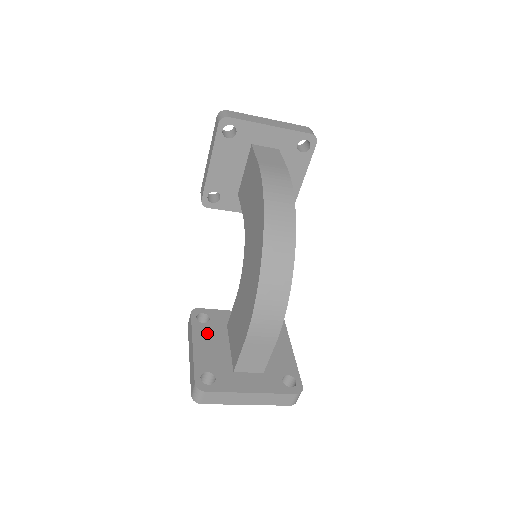
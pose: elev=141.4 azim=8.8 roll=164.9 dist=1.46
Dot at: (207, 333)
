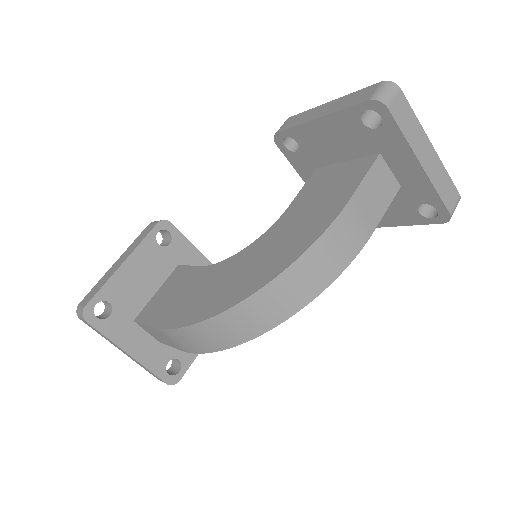
Dot at: (151, 259)
